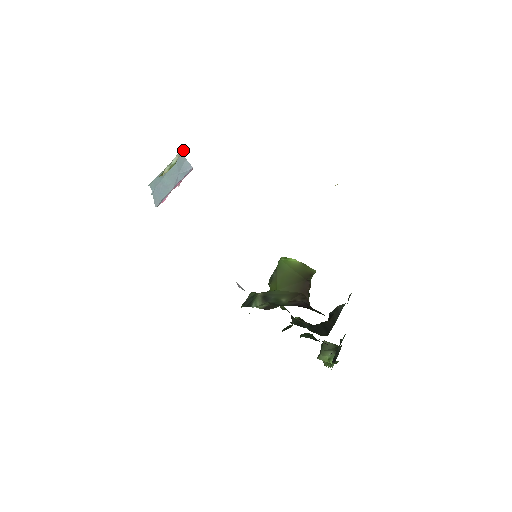
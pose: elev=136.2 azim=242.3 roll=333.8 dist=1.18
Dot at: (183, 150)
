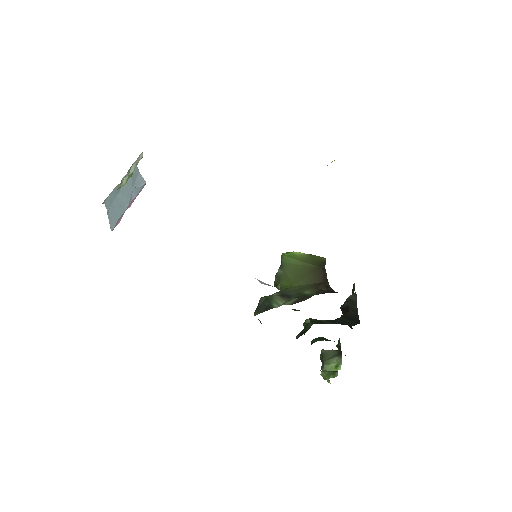
Dot at: (140, 158)
